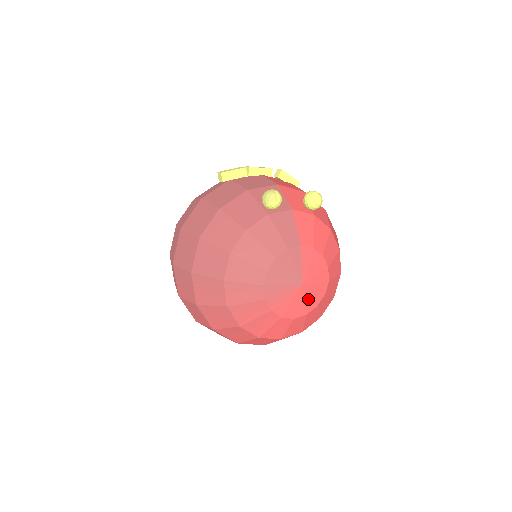
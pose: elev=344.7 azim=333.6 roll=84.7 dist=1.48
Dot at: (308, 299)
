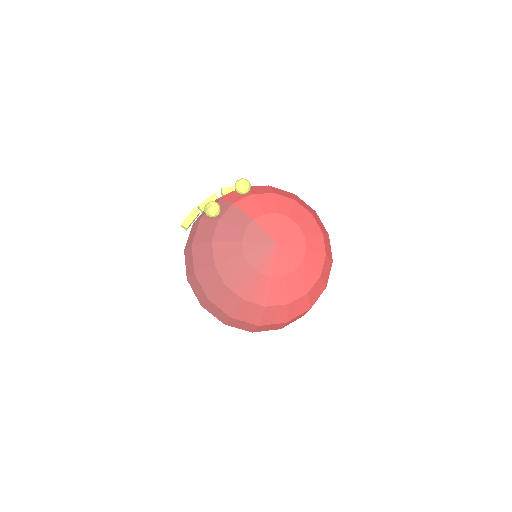
Dot at: (292, 249)
